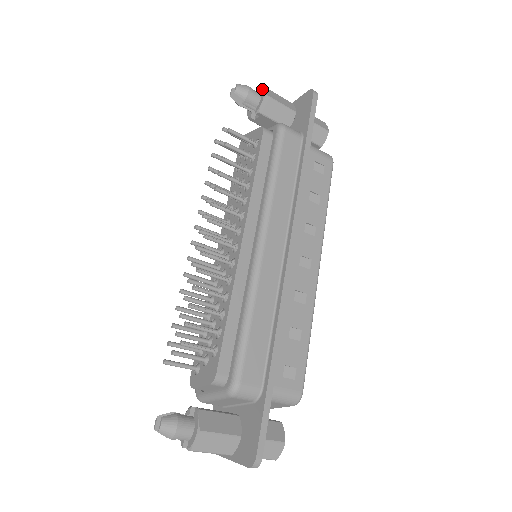
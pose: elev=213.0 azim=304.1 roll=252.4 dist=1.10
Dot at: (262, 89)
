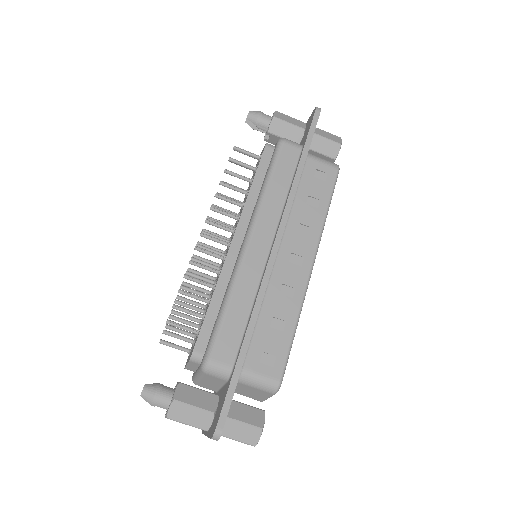
Dot at: (273, 113)
